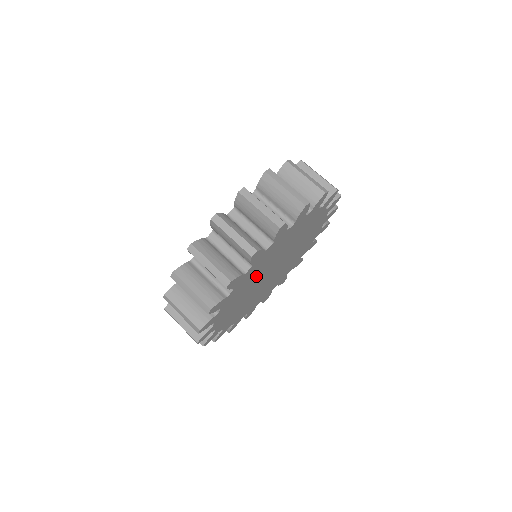
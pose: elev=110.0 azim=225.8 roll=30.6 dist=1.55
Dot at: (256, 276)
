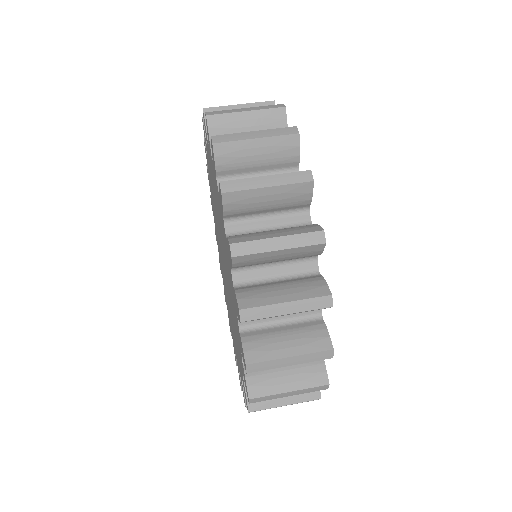
Dot at: occluded
